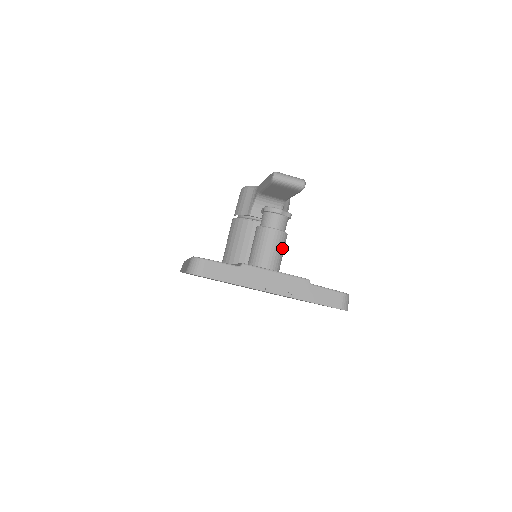
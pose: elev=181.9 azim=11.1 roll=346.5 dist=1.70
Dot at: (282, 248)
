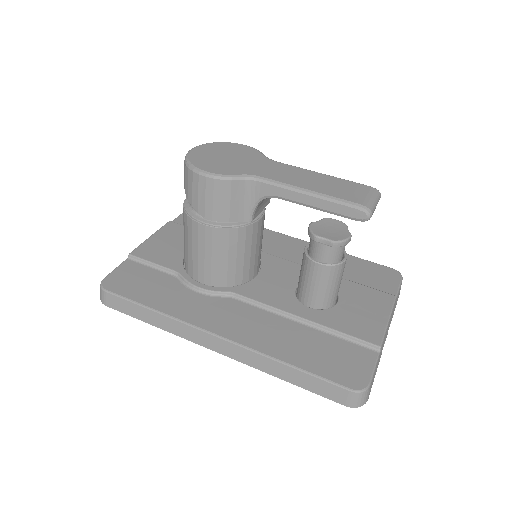
Dot at: occluded
